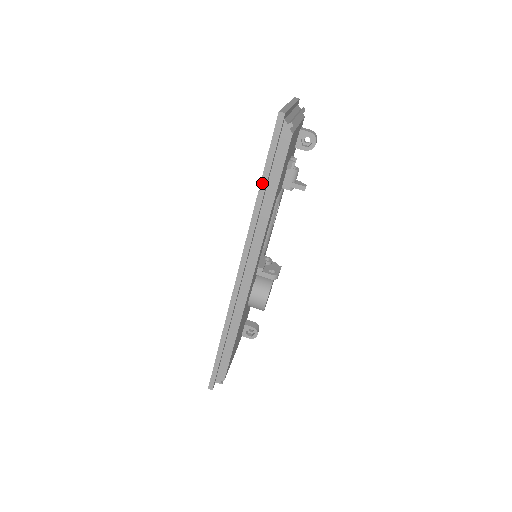
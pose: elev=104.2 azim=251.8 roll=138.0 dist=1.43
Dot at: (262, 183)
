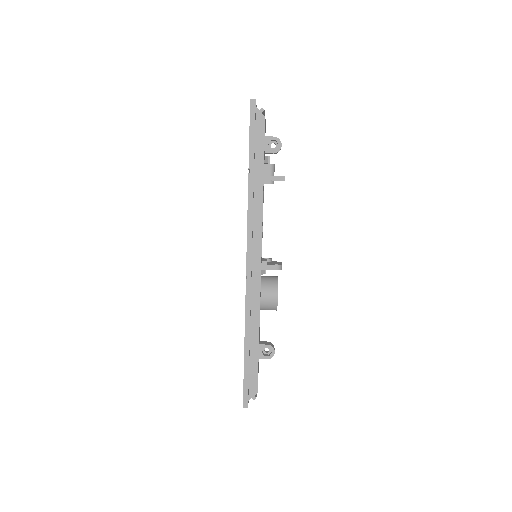
Dot at: (250, 165)
